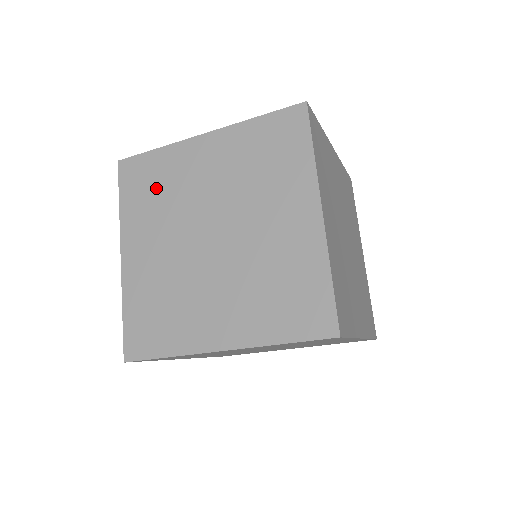
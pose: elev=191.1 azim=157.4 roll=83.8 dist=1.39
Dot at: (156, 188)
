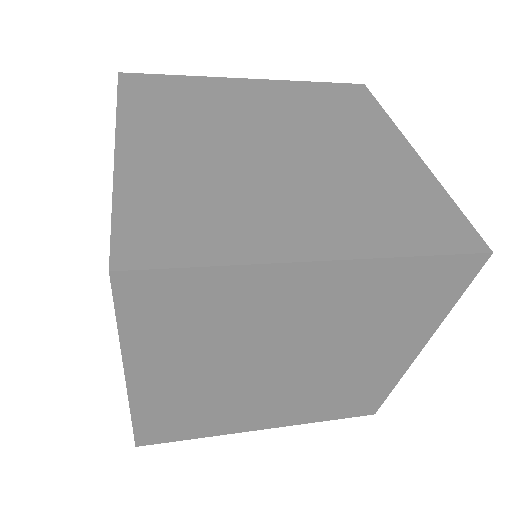
Dot at: occluded
